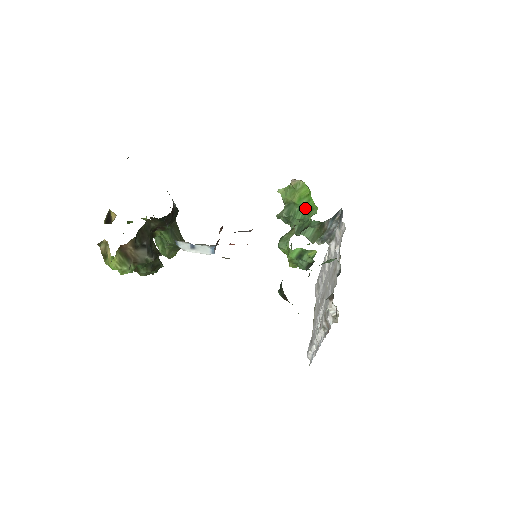
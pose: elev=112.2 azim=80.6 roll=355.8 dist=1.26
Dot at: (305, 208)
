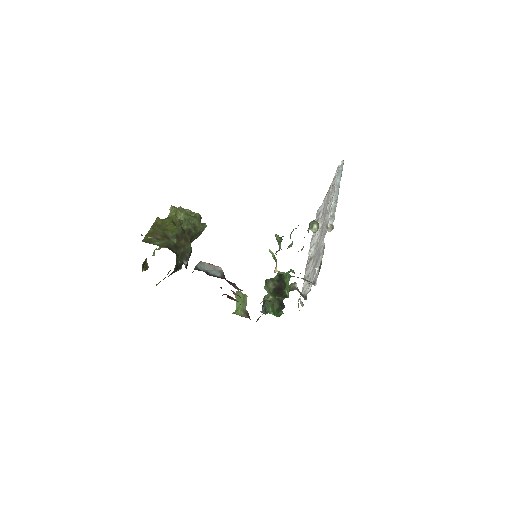
Dot at: occluded
